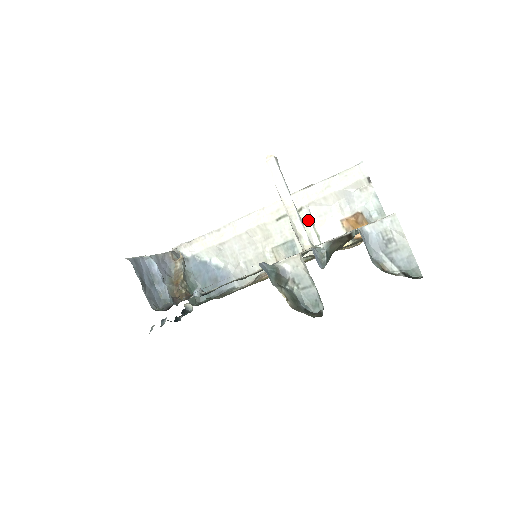
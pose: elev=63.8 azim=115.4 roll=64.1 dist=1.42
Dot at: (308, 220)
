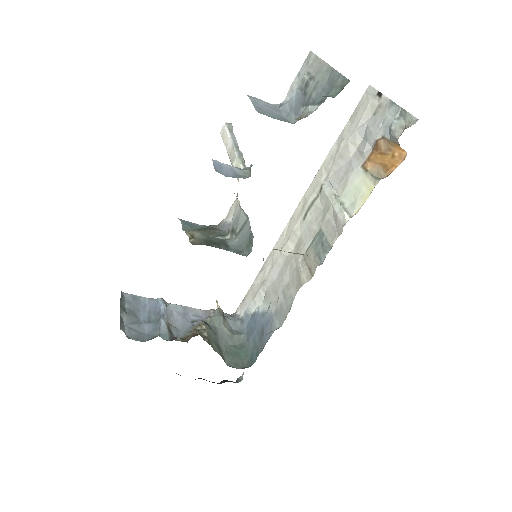
Dot at: (329, 194)
